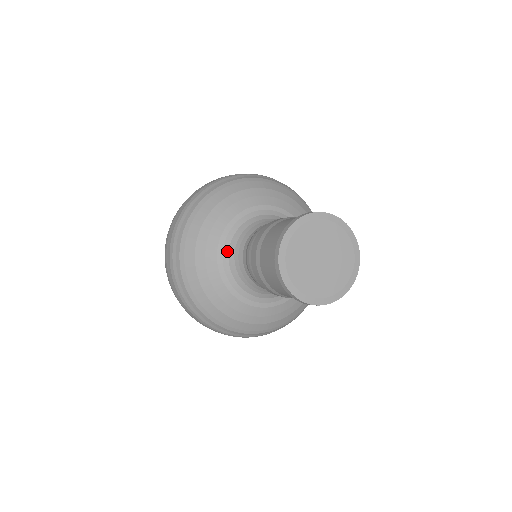
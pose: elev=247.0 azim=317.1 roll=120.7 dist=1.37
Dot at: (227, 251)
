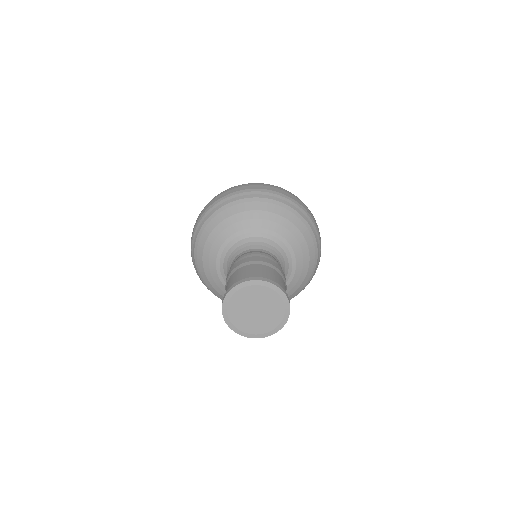
Dot at: occluded
